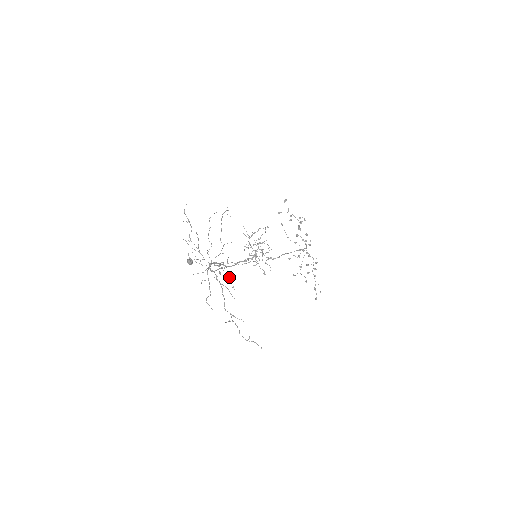
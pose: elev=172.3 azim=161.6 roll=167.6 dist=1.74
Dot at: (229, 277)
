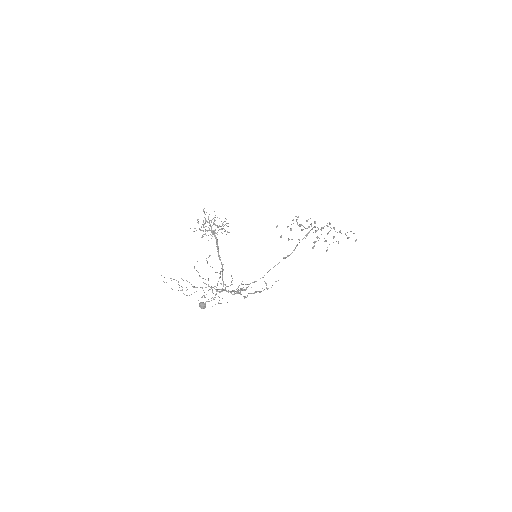
Dot at: occluded
